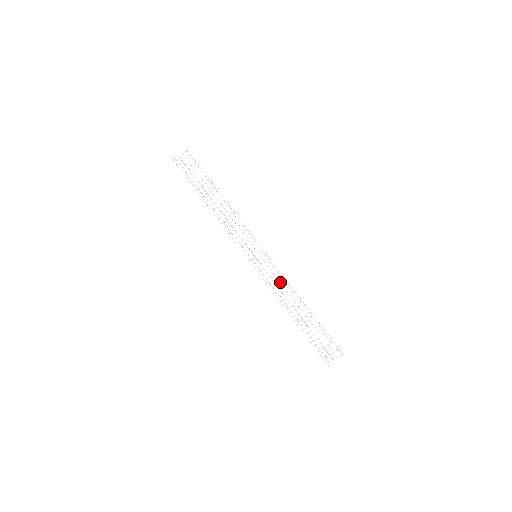
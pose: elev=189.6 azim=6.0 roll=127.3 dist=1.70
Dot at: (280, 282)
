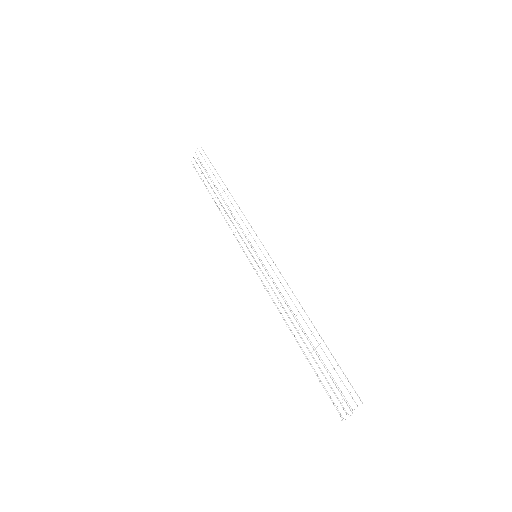
Dot at: (278, 288)
